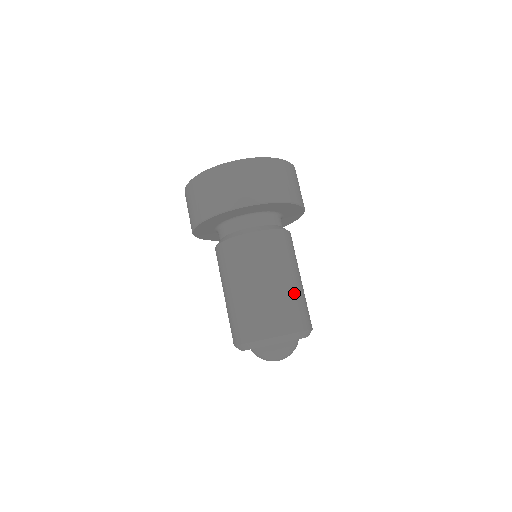
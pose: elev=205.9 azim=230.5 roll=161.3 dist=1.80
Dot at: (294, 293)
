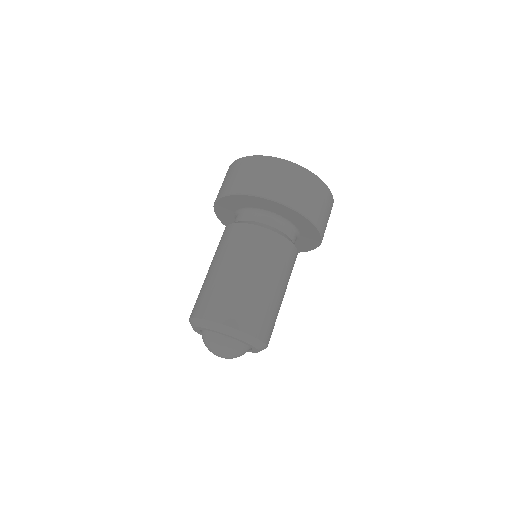
Dot at: (229, 284)
